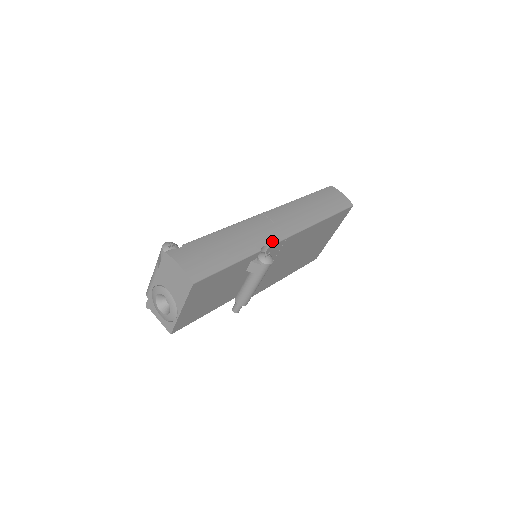
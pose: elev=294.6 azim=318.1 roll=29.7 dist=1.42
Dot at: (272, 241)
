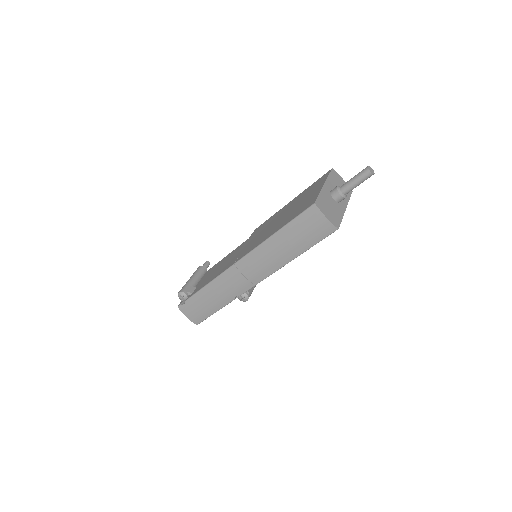
Dot at: (243, 291)
